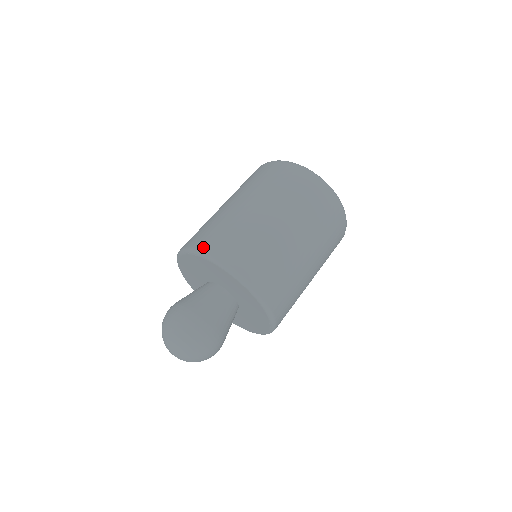
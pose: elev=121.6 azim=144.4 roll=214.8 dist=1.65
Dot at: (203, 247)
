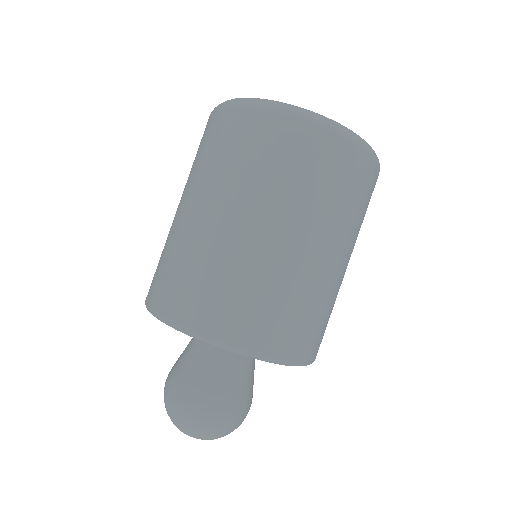
Dot at: (281, 353)
